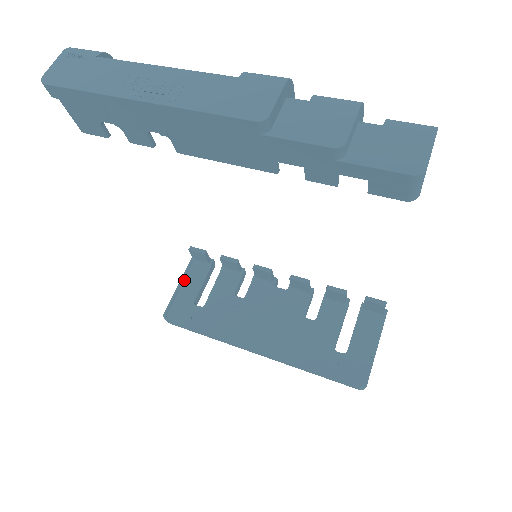
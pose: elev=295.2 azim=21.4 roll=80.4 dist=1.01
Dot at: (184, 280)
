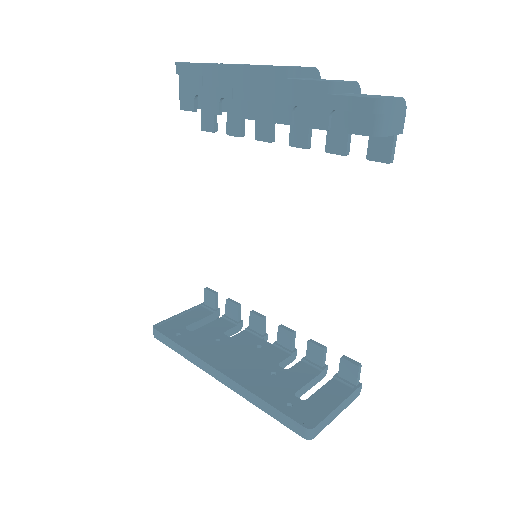
Dot at: (187, 313)
